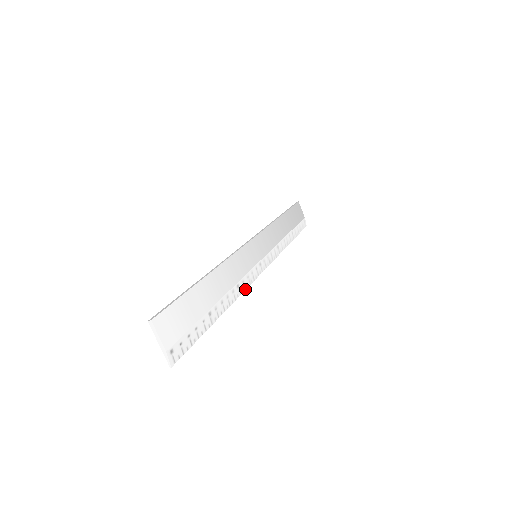
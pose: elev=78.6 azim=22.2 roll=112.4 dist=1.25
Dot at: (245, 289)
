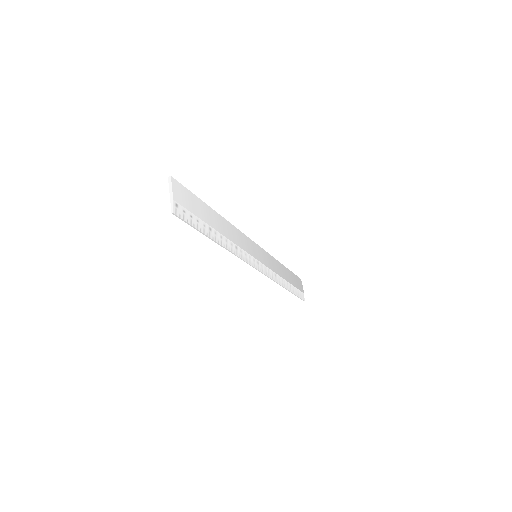
Dot at: (241, 258)
